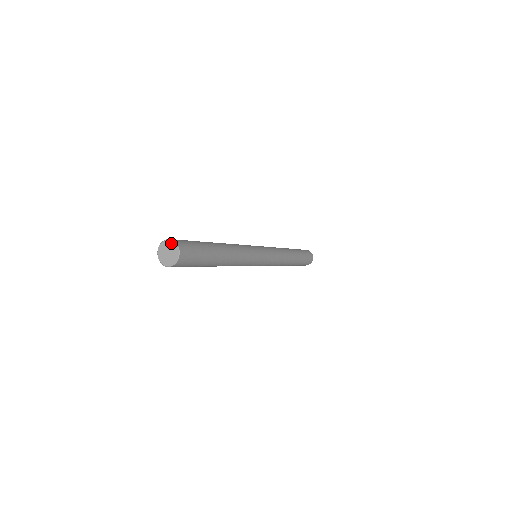
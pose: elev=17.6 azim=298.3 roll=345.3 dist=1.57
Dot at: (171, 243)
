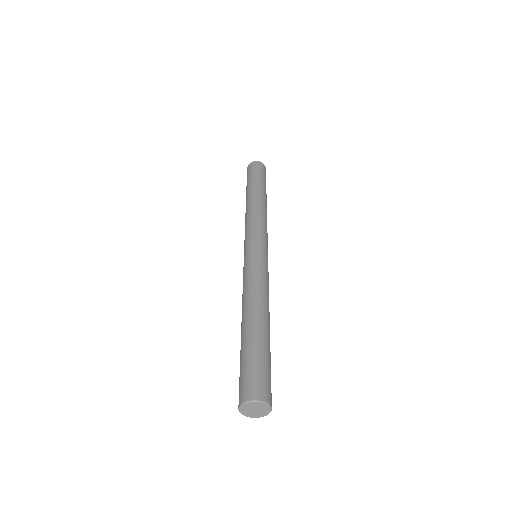
Dot at: (261, 404)
